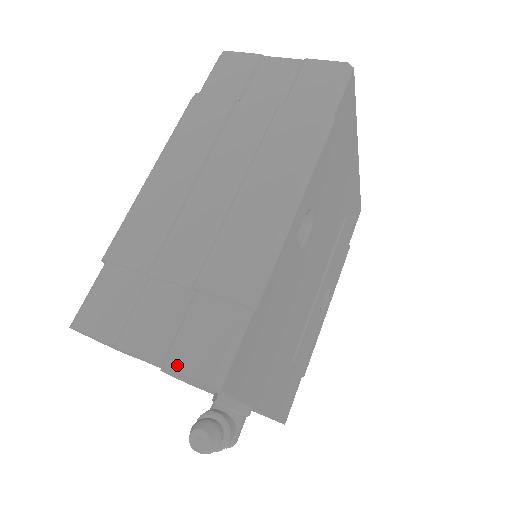
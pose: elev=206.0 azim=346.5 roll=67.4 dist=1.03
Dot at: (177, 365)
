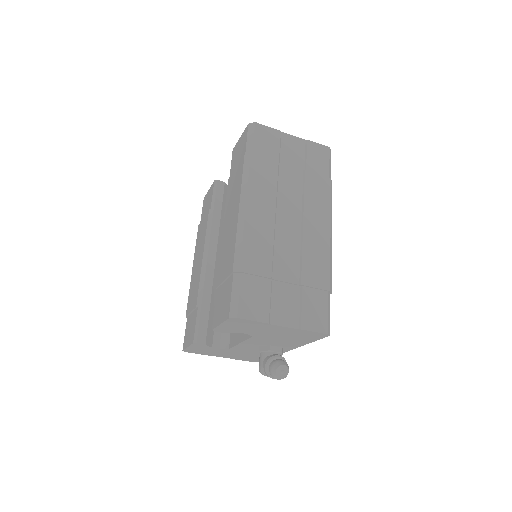
Dot at: (308, 327)
